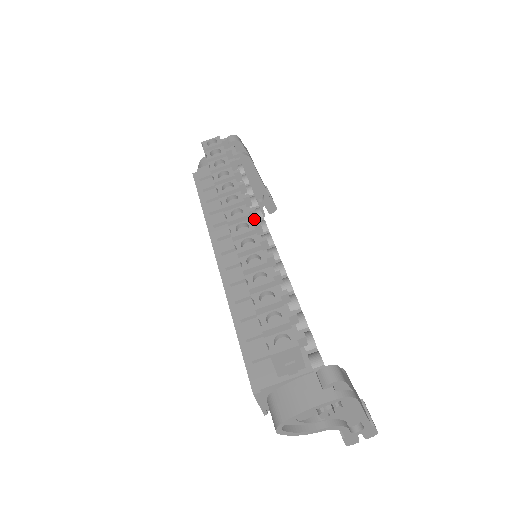
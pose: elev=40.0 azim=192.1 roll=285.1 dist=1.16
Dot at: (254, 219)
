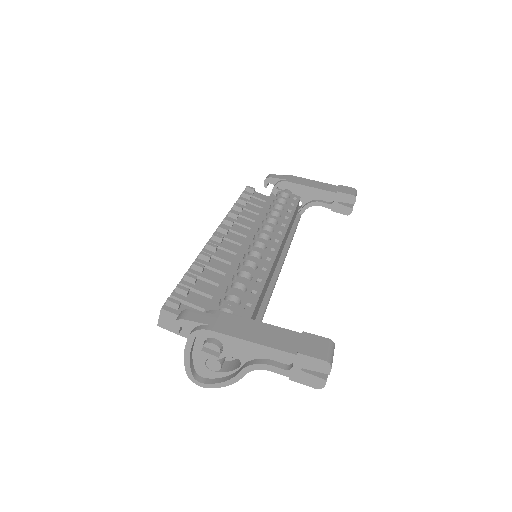
Dot at: (227, 233)
